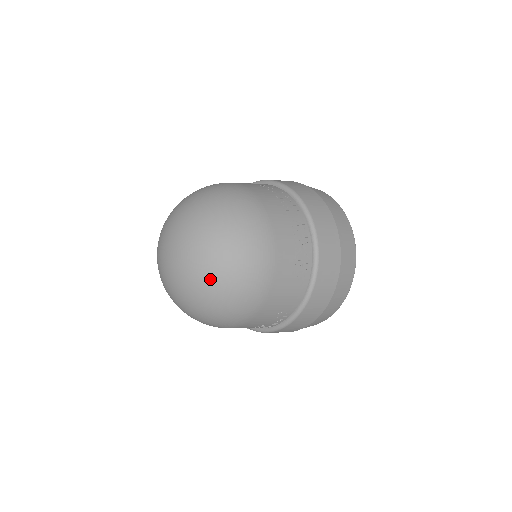
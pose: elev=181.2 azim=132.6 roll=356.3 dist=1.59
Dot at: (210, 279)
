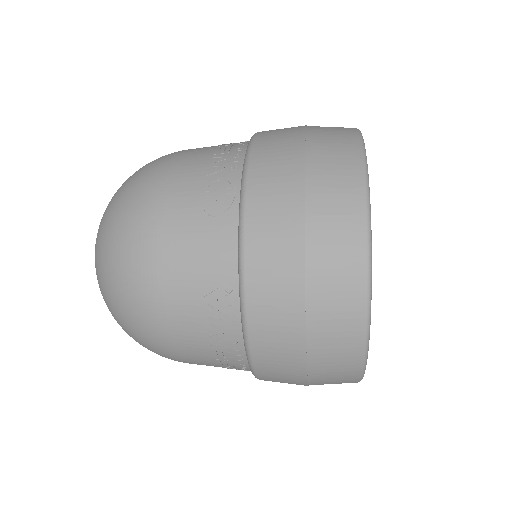
Dot at: (97, 251)
